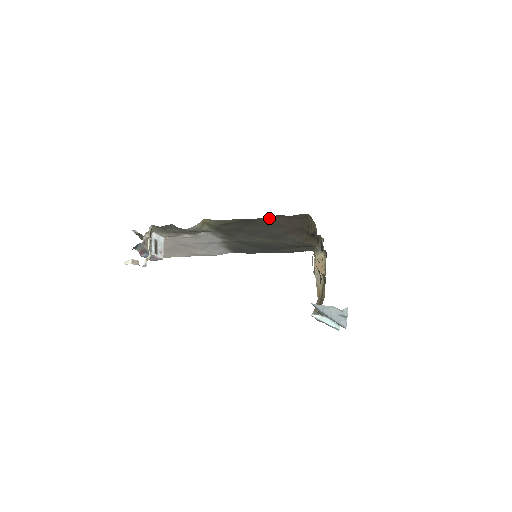
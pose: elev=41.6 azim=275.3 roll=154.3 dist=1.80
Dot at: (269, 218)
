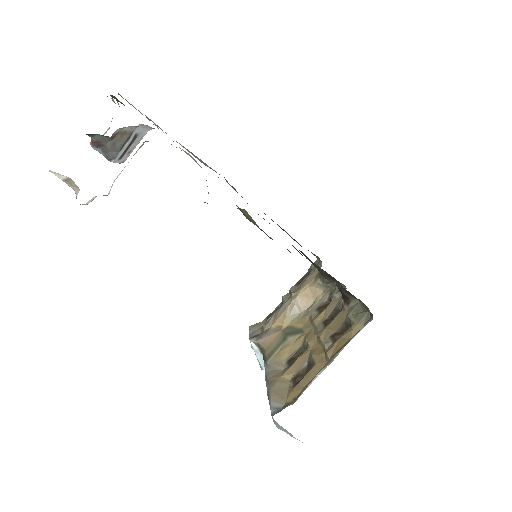
Dot at: occluded
